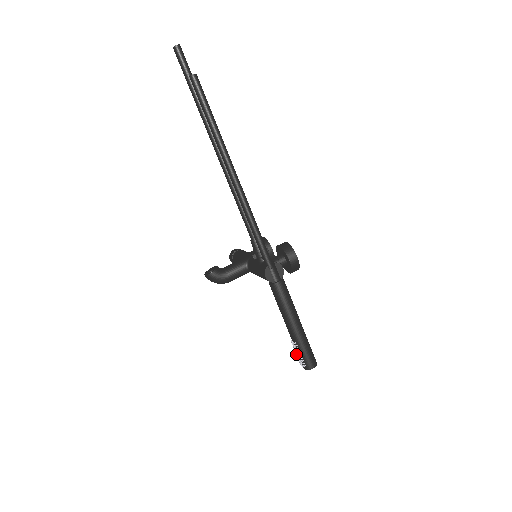
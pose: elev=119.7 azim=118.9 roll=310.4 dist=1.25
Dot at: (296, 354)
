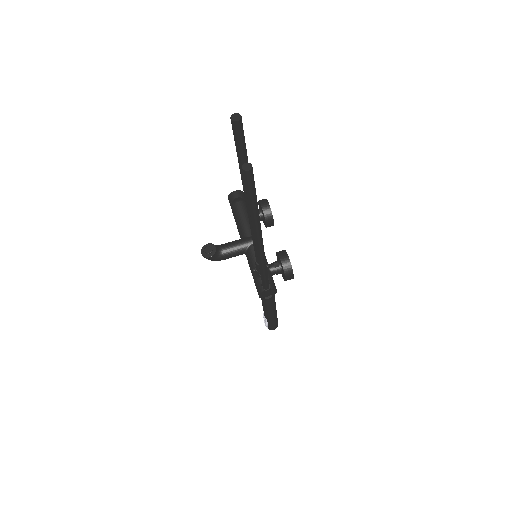
Dot at: occluded
